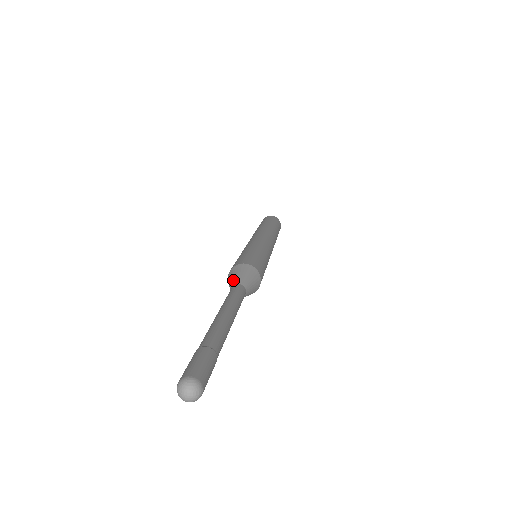
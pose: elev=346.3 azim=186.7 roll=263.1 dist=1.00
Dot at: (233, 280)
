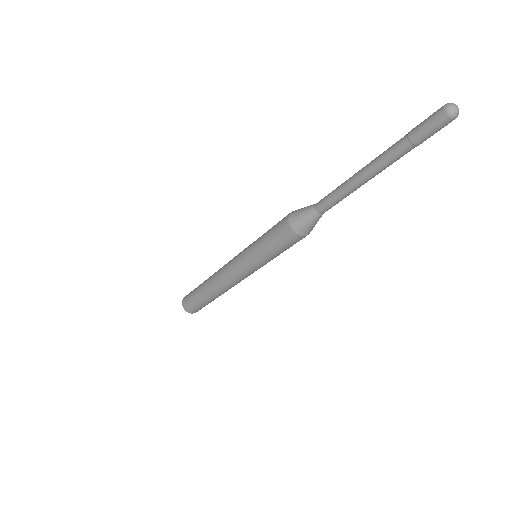
Dot at: occluded
